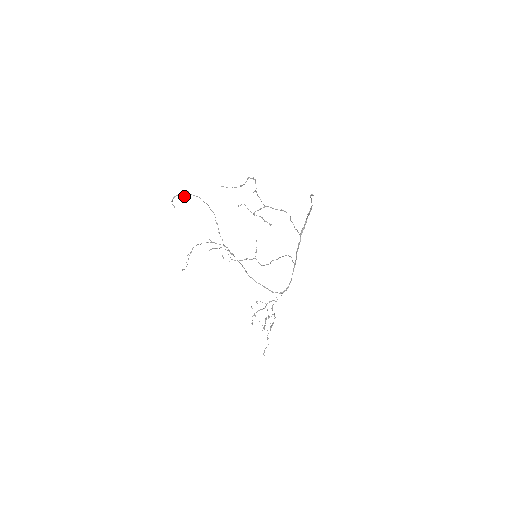
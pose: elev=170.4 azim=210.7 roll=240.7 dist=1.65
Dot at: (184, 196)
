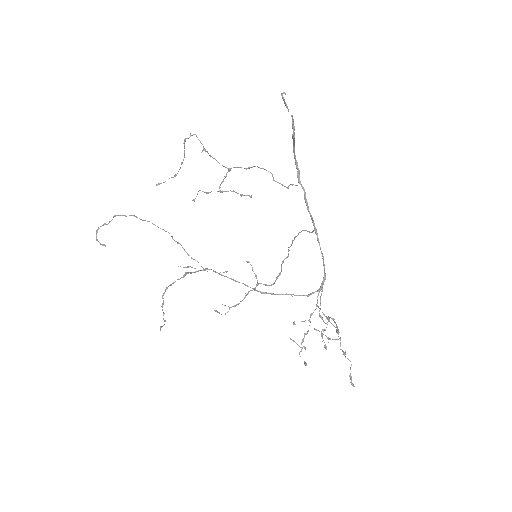
Dot at: (110, 221)
